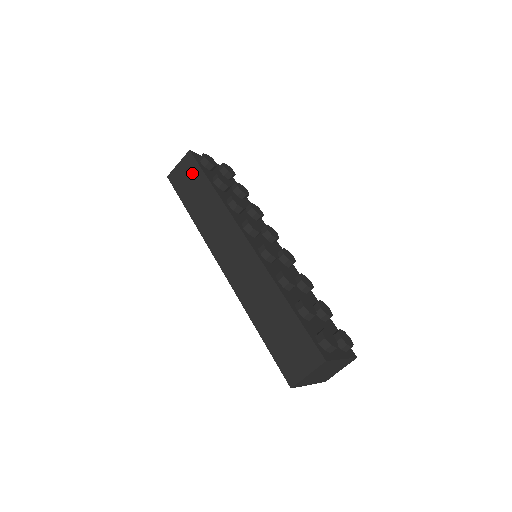
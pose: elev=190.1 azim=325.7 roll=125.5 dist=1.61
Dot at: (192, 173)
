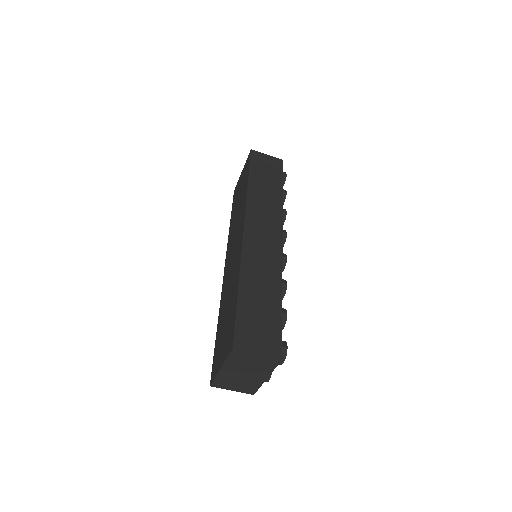
Dot at: (273, 169)
